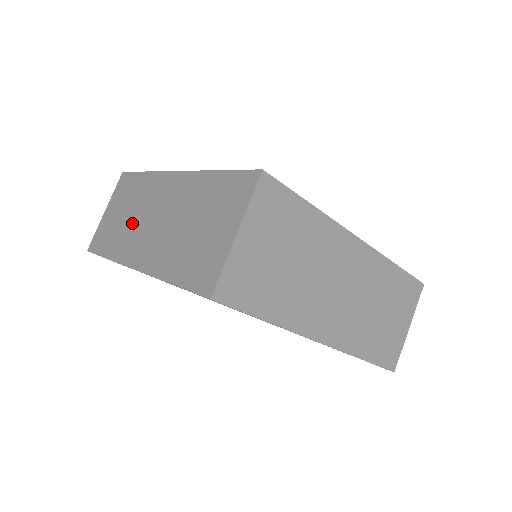
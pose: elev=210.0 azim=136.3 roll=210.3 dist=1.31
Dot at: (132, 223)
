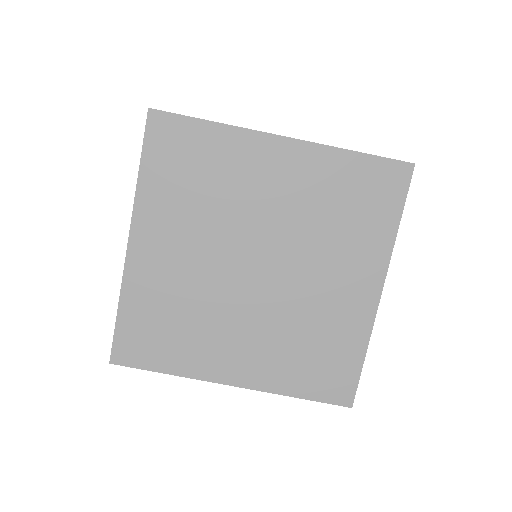
Dot at: occluded
